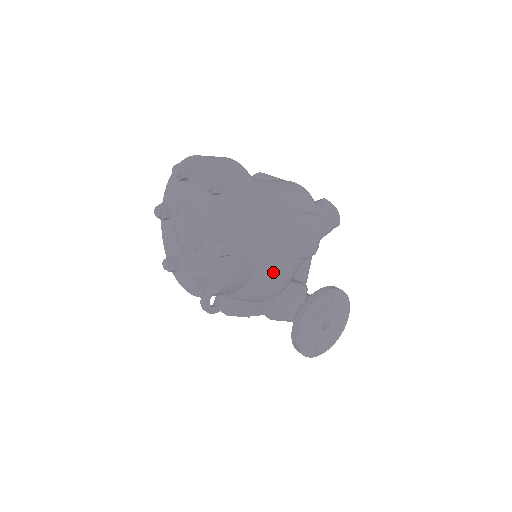
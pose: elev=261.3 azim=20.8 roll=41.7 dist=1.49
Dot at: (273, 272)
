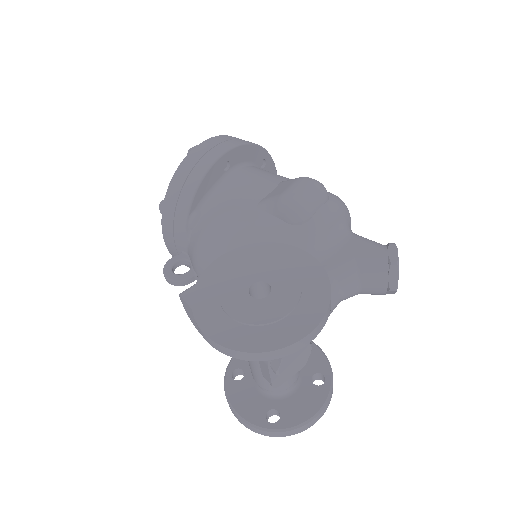
Dot at: (235, 210)
